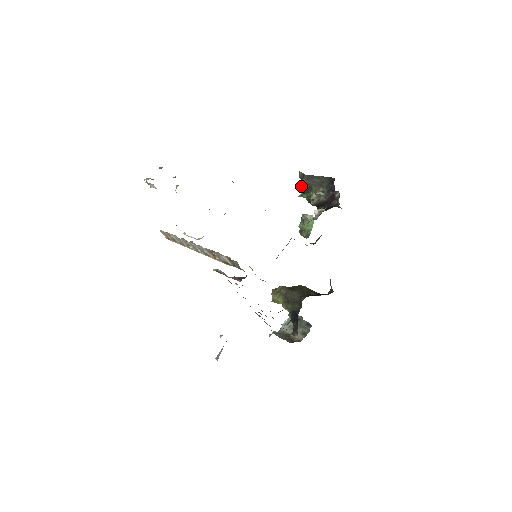
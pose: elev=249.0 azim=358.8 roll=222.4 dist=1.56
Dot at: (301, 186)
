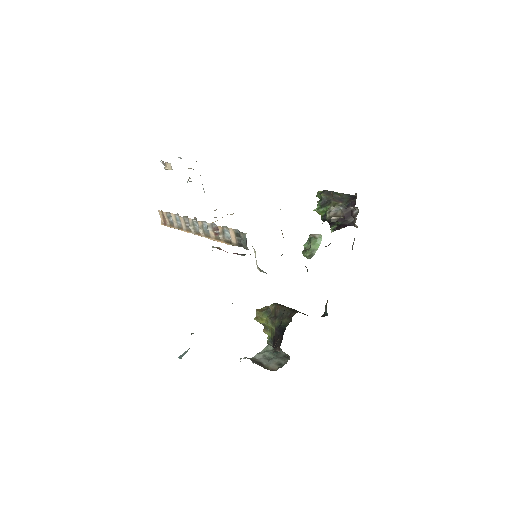
Dot at: occluded
